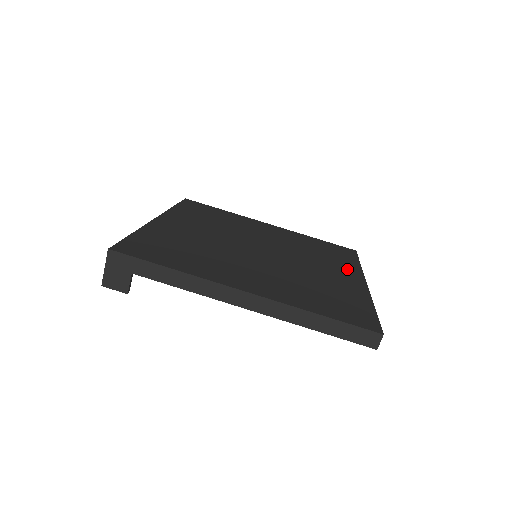
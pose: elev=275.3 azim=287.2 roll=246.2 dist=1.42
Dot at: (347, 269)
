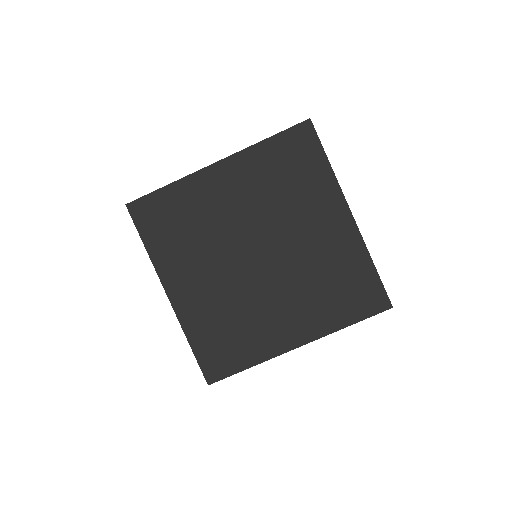
Dot at: (327, 201)
